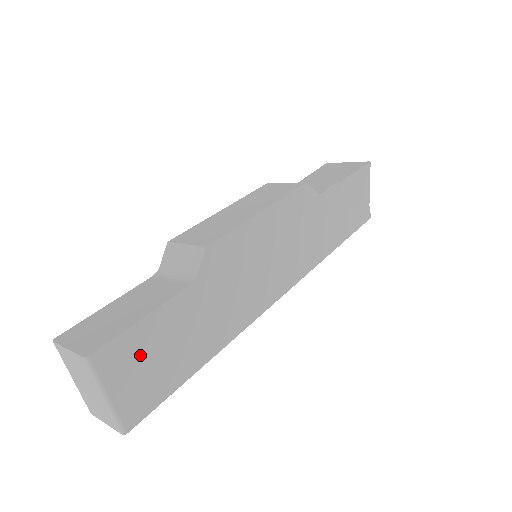
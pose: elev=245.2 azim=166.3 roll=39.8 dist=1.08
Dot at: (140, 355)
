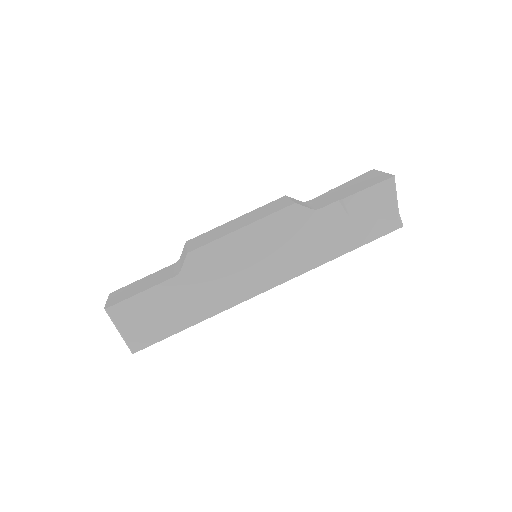
Dot at: (139, 313)
